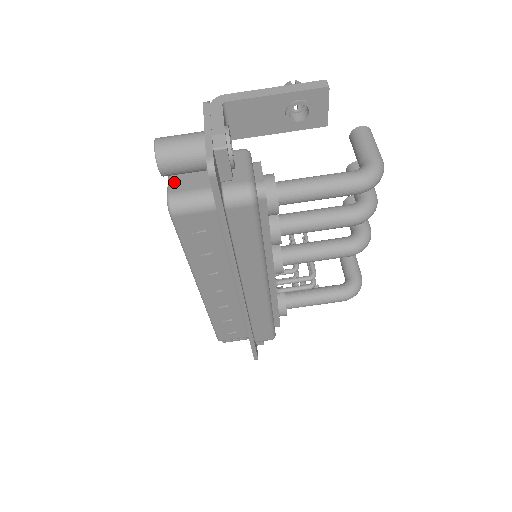
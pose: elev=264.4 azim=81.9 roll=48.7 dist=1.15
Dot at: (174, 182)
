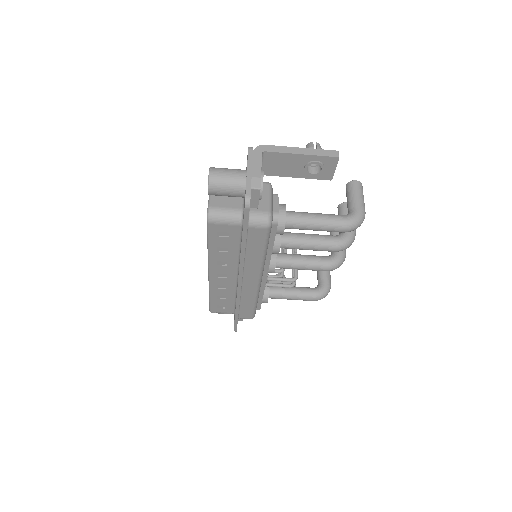
Dot at: (214, 198)
